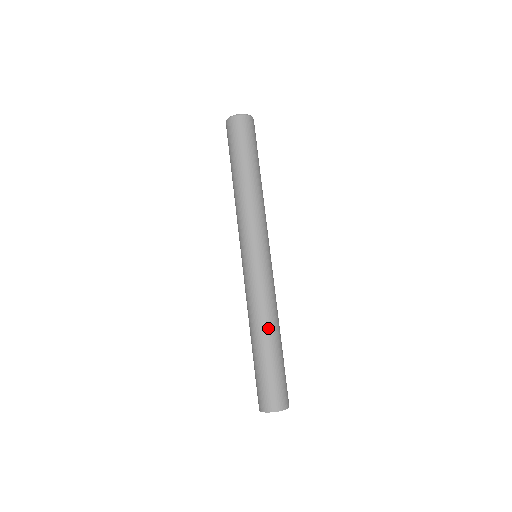
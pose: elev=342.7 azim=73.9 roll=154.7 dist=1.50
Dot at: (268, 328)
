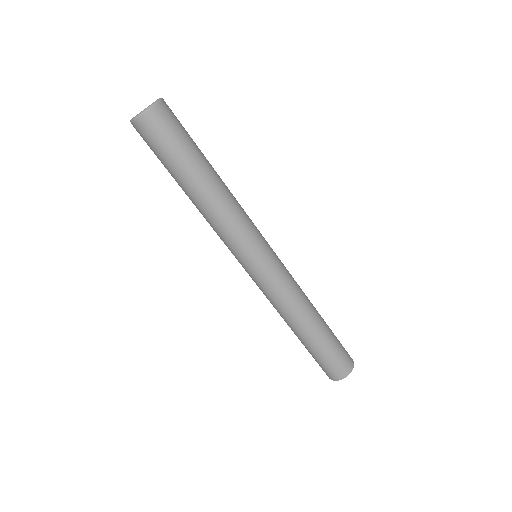
Dot at: (307, 320)
